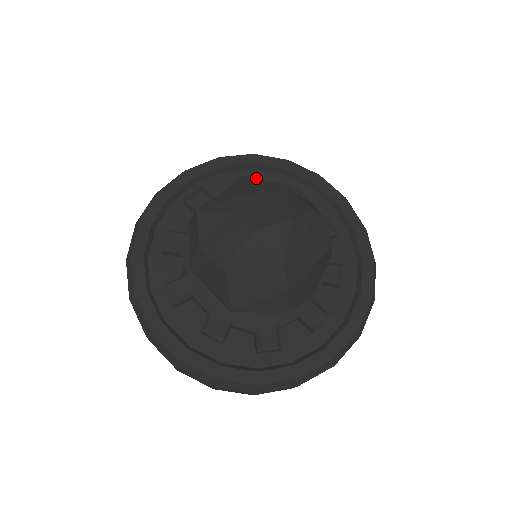
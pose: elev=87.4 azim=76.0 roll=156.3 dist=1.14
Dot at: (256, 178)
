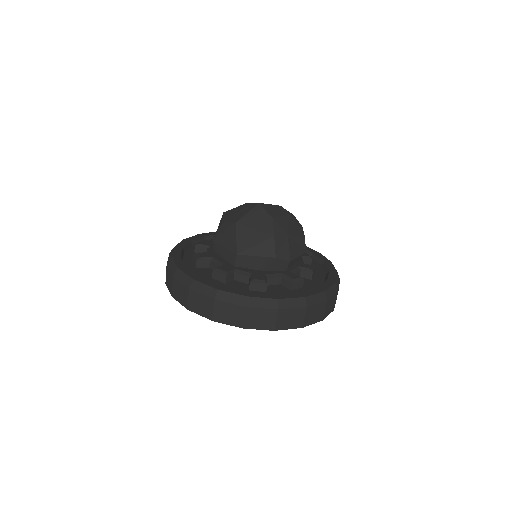
Dot at: occluded
